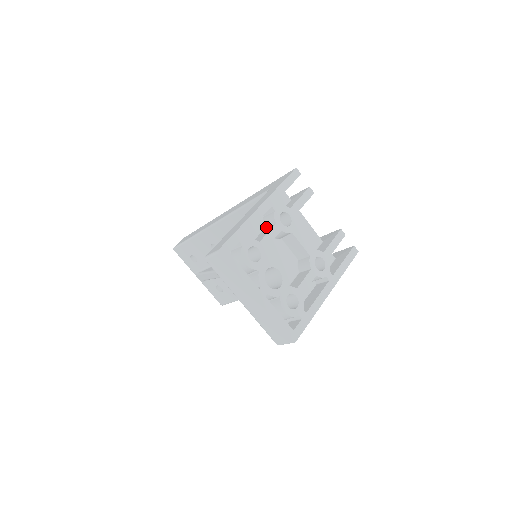
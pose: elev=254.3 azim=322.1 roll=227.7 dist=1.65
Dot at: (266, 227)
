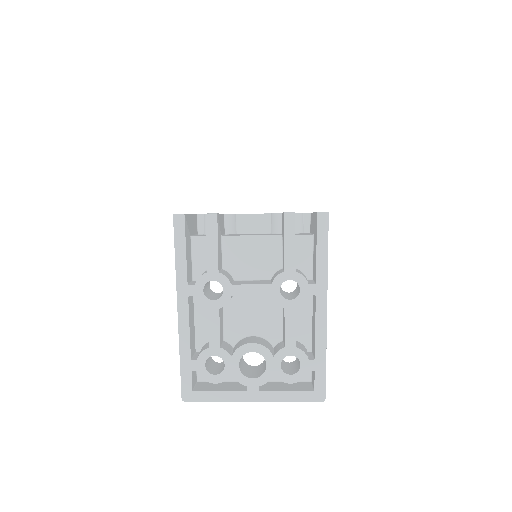
Dot at: occluded
